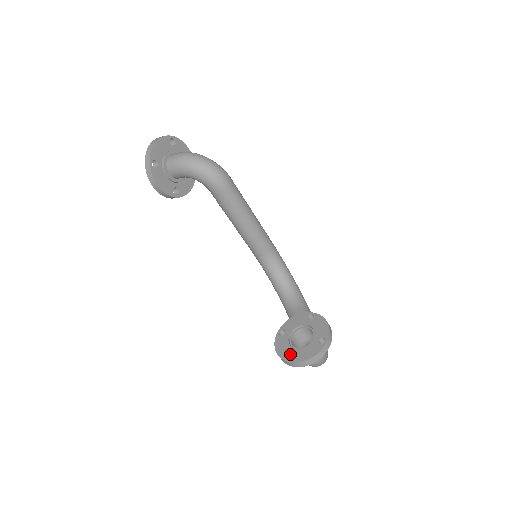
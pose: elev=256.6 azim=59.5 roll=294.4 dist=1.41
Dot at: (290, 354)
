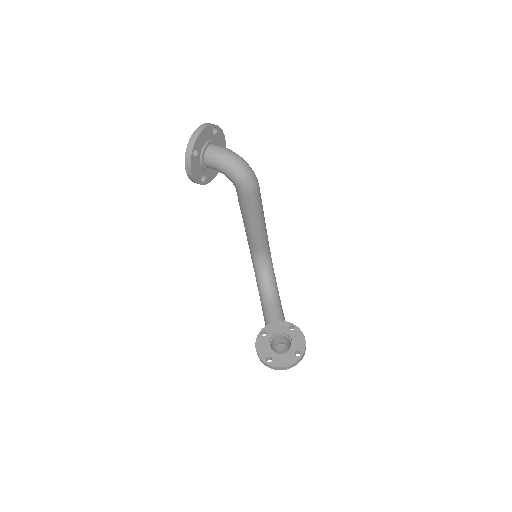
Dot at: (268, 357)
